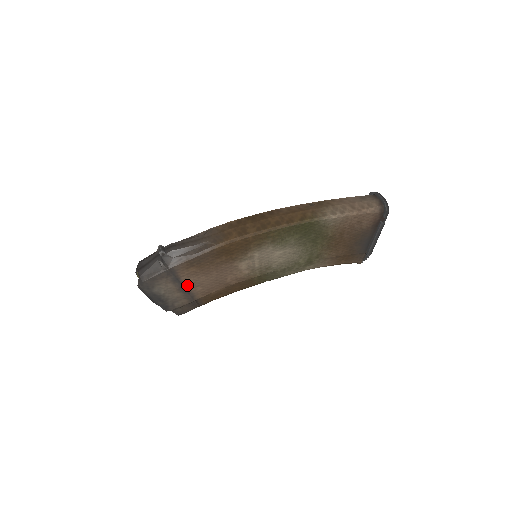
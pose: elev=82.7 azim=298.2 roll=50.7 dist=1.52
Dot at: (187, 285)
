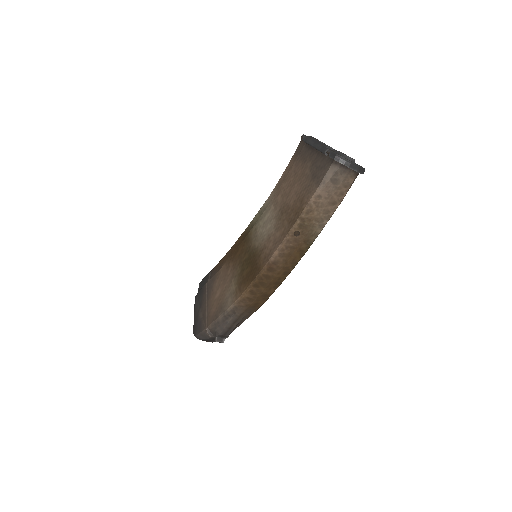
Dot at: occluded
